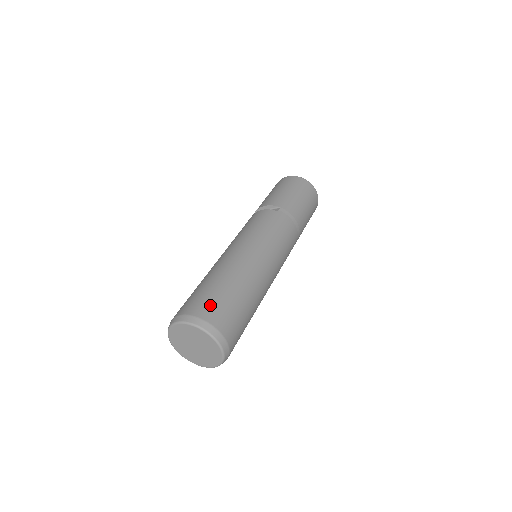
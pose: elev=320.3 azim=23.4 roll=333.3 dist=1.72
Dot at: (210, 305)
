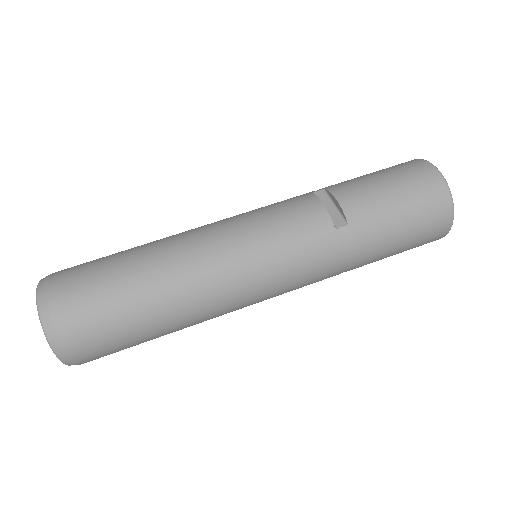
Dot at: (82, 311)
